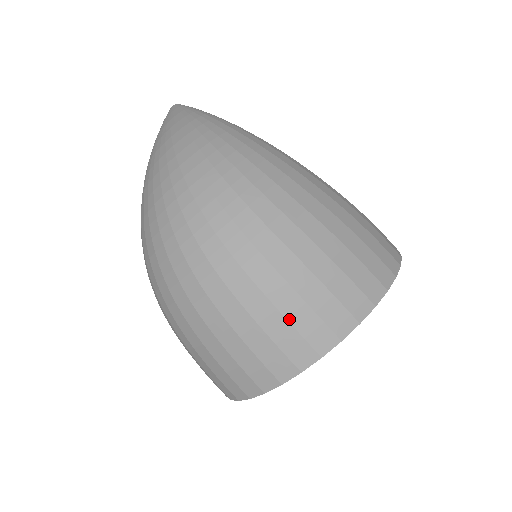
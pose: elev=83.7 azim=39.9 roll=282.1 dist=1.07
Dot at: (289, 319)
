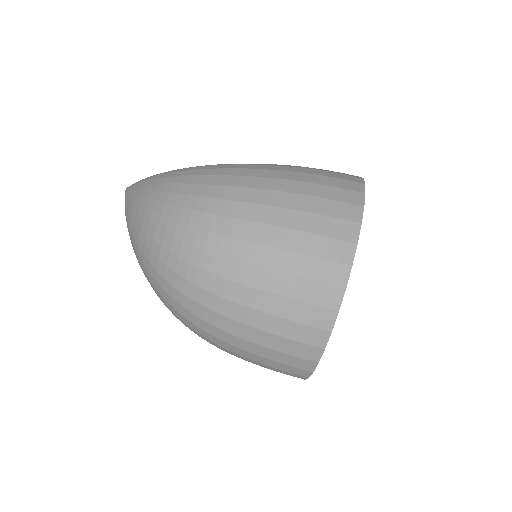
Dot at: (300, 275)
